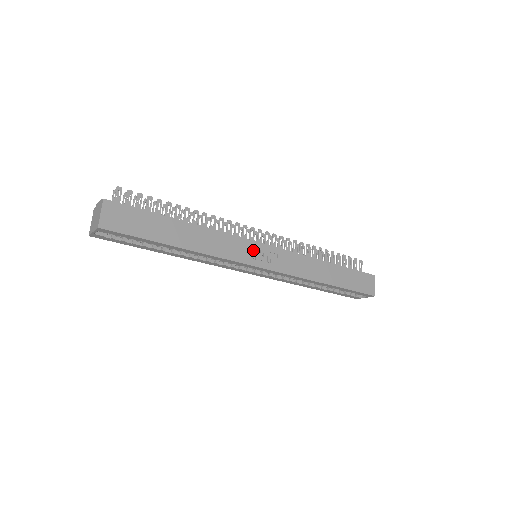
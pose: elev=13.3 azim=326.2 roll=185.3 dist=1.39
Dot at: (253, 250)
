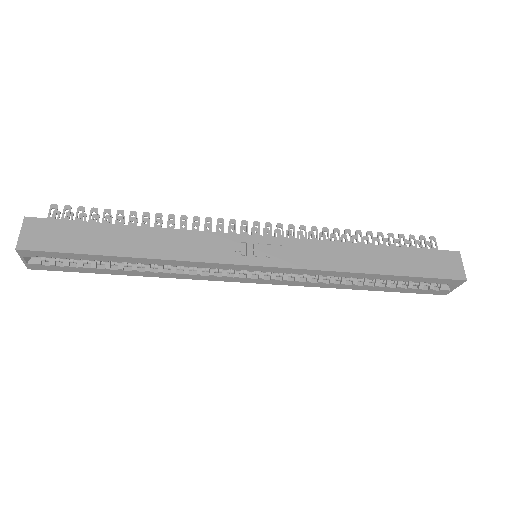
Dot at: (241, 245)
